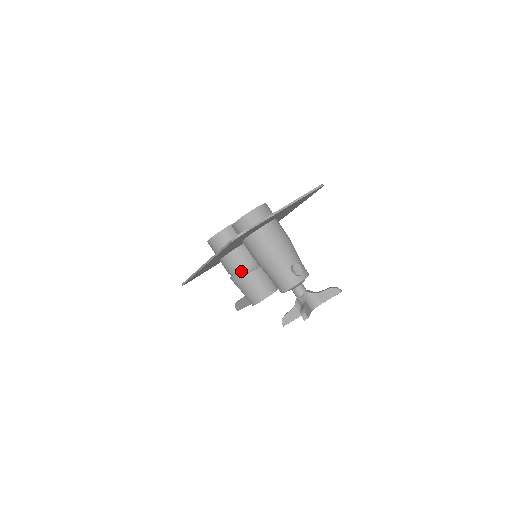
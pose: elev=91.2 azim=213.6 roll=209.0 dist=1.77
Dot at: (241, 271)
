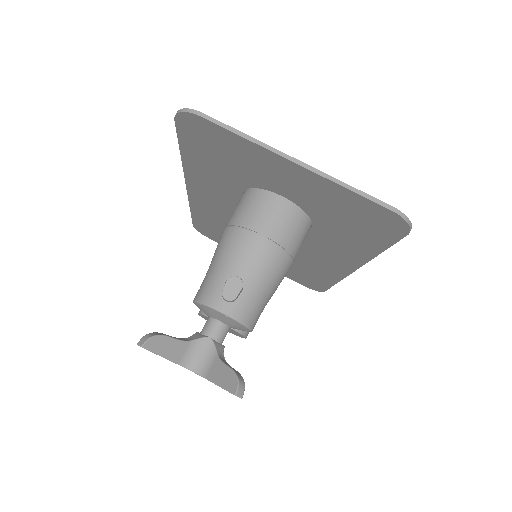
Dot at: occluded
